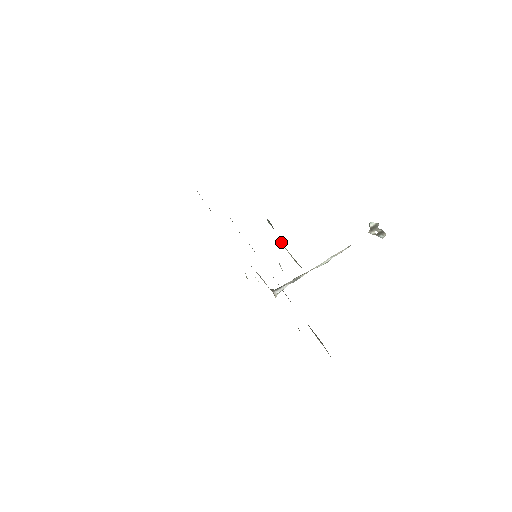
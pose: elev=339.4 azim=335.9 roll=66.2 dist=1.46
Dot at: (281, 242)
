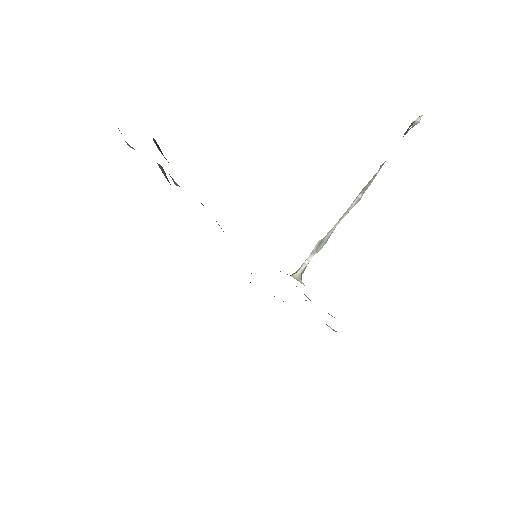
Dot at: occluded
